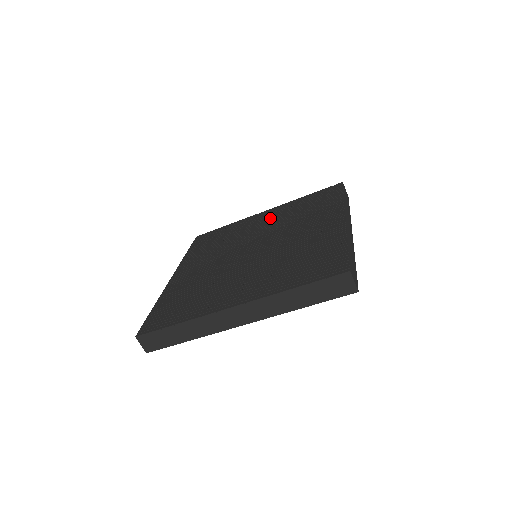
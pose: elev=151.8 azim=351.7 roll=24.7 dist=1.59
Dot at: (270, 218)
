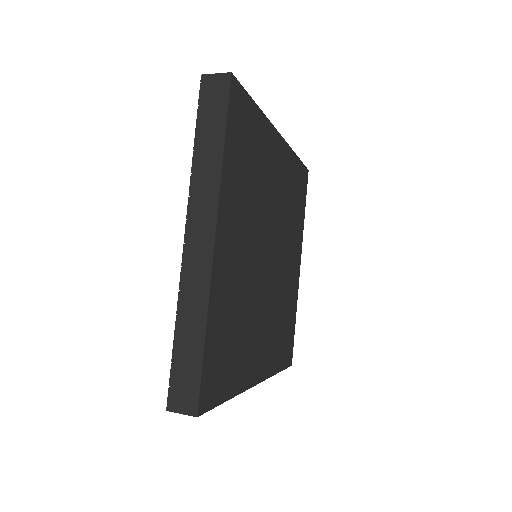
Dot at: occluded
